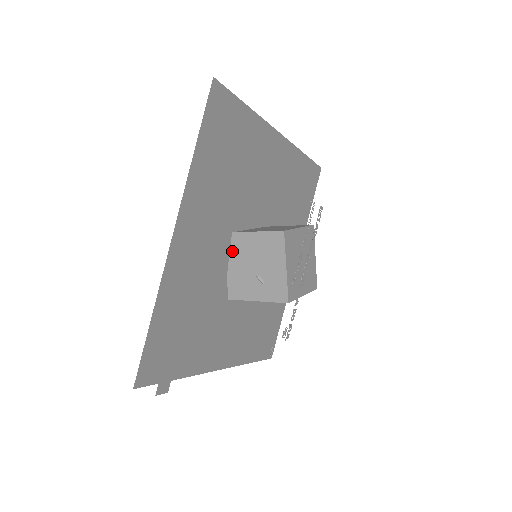
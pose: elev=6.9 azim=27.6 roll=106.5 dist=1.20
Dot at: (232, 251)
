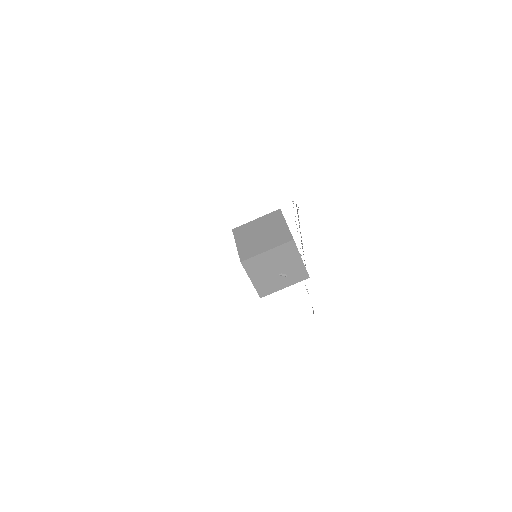
Dot at: (253, 270)
